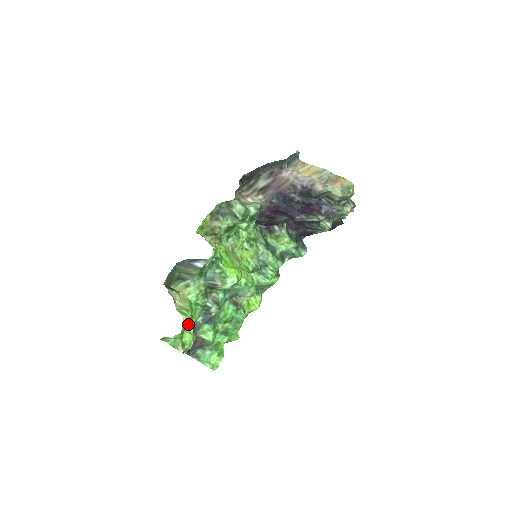
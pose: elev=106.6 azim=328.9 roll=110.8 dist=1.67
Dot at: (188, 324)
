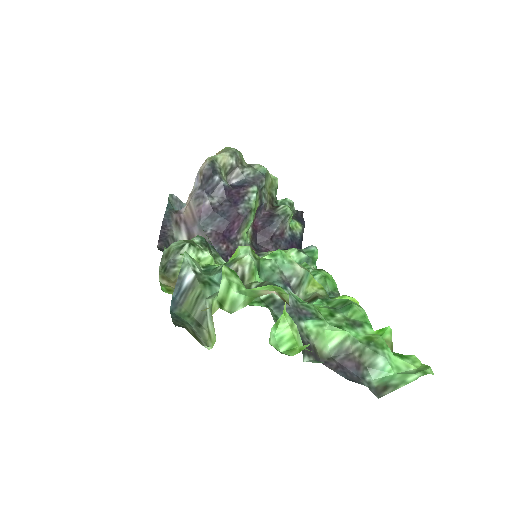
Dot at: occluded
